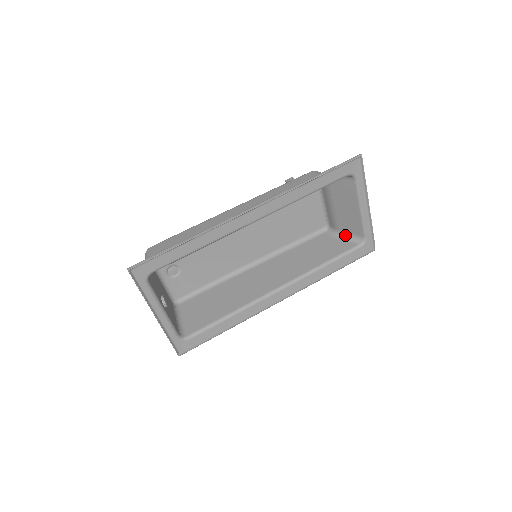
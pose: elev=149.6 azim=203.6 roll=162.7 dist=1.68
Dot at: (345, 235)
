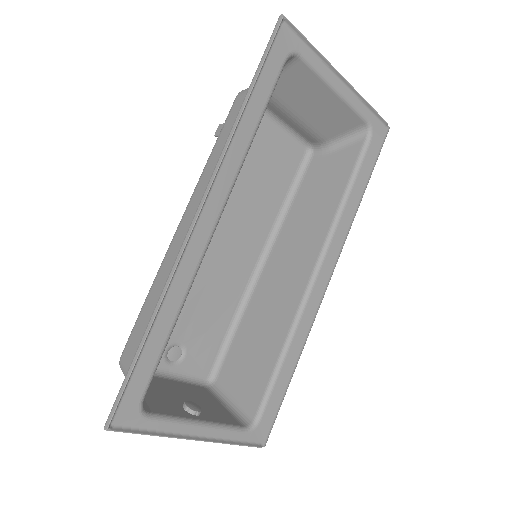
Dot at: (339, 140)
